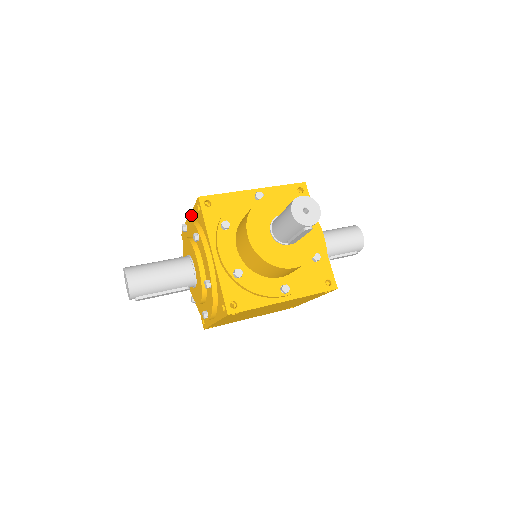
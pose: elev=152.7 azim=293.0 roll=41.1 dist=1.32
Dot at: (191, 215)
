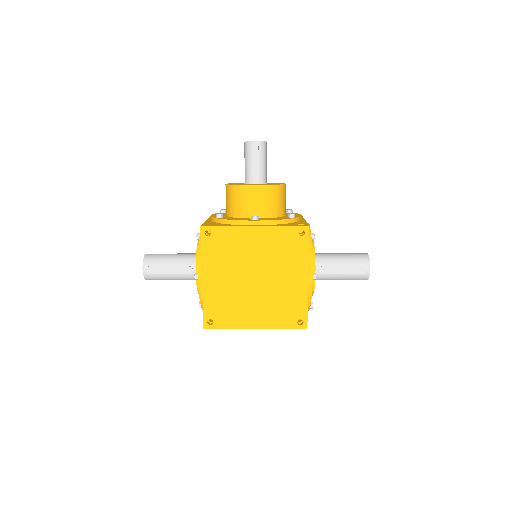
Dot at: occluded
